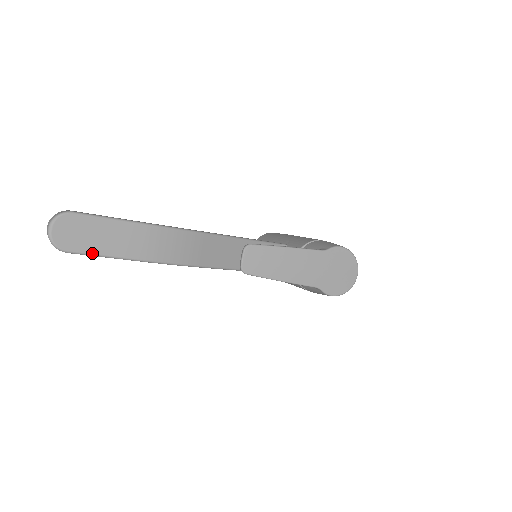
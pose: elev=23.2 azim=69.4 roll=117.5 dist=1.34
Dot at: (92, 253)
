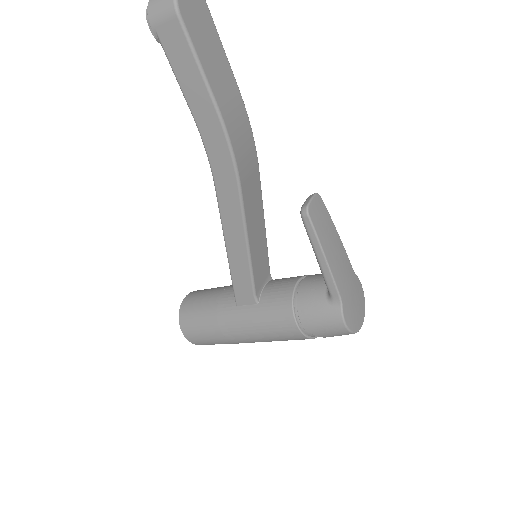
Dot at: (195, 48)
